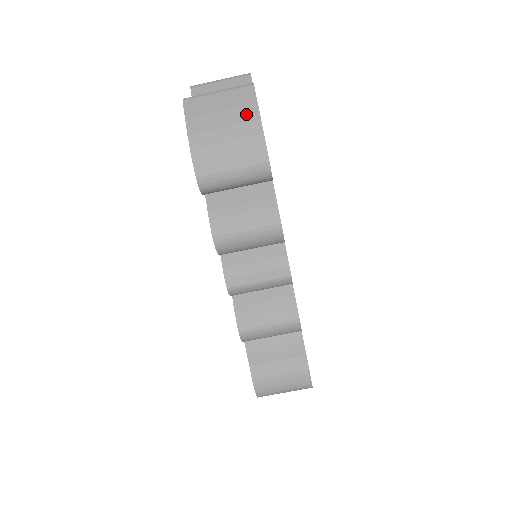
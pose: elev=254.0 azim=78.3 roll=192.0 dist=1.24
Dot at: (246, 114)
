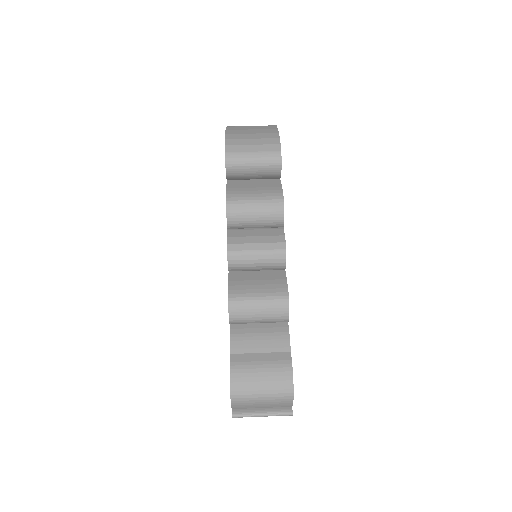
Dot at: (269, 131)
